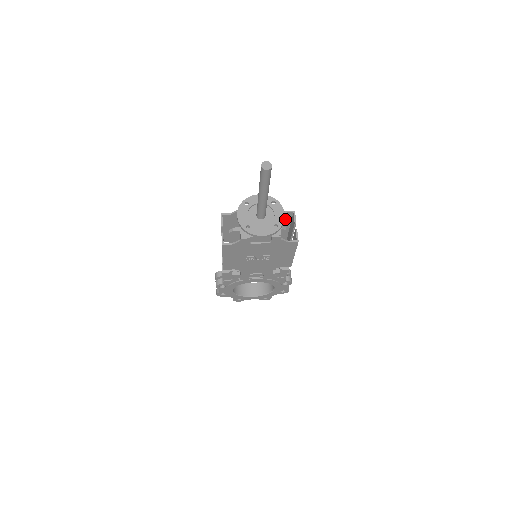
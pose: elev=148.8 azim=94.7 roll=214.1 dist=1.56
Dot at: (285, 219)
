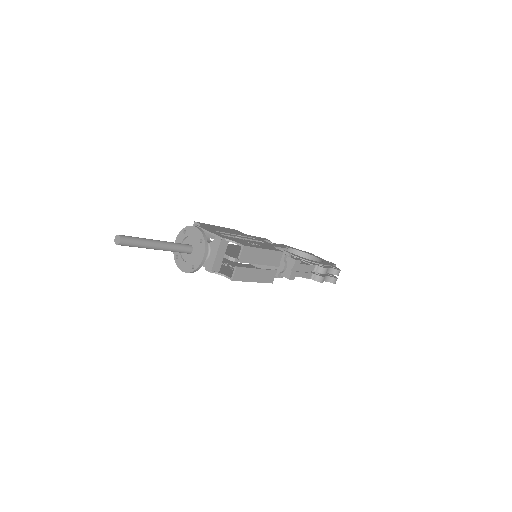
Dot at: occluded
